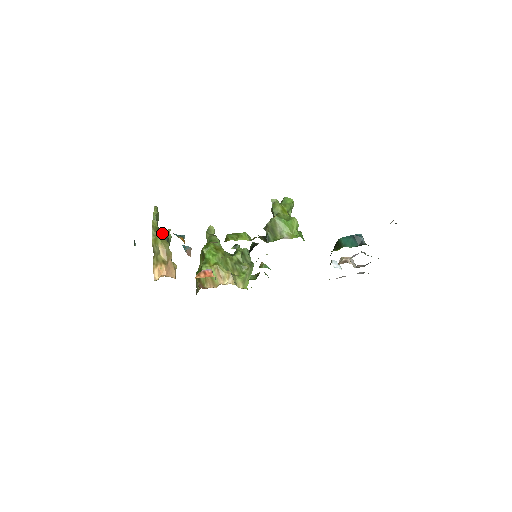
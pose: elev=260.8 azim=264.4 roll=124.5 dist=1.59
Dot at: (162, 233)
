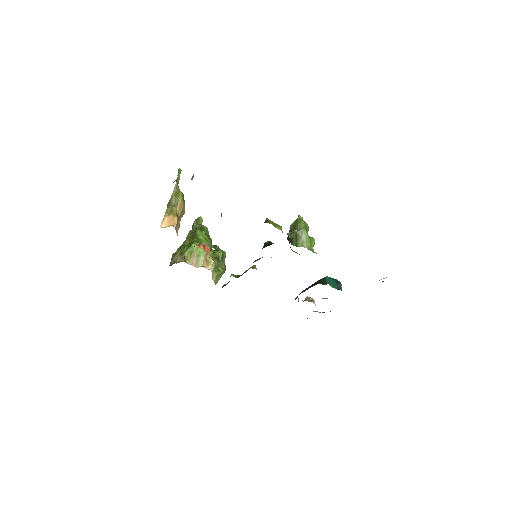
Dot at: occluded
